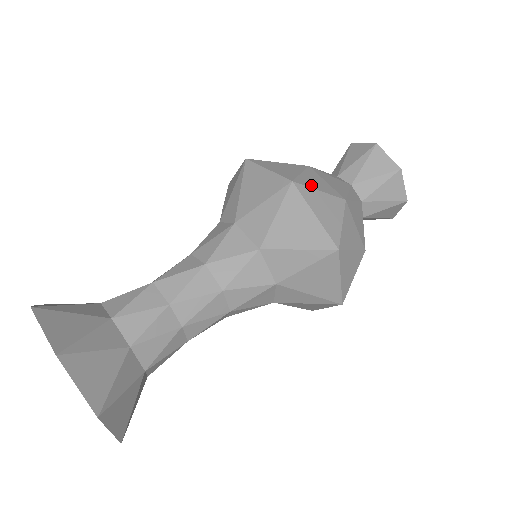
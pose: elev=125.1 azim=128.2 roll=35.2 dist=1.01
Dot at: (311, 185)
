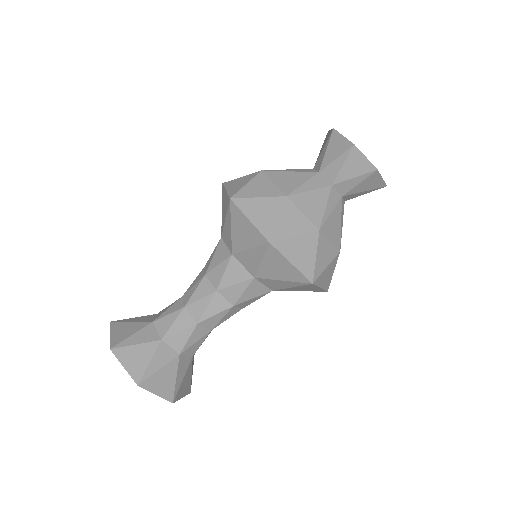
Dot at: (322, 268)
